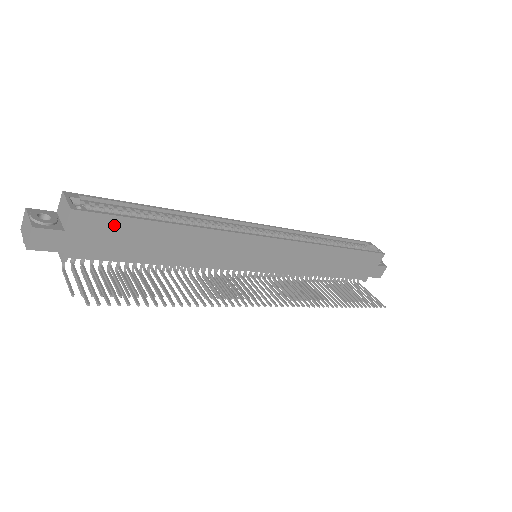
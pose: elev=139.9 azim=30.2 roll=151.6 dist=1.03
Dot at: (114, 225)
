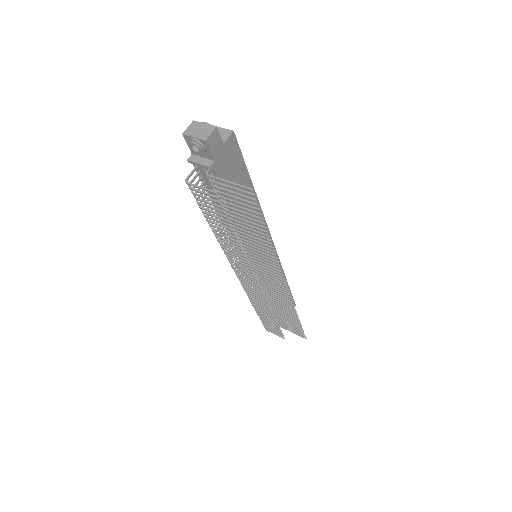
Dot at: (238, 162)
